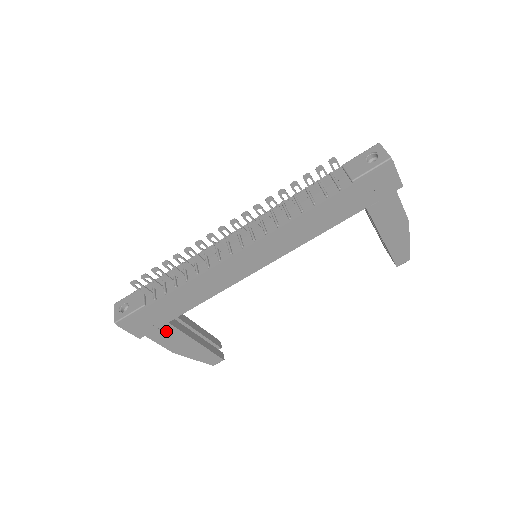
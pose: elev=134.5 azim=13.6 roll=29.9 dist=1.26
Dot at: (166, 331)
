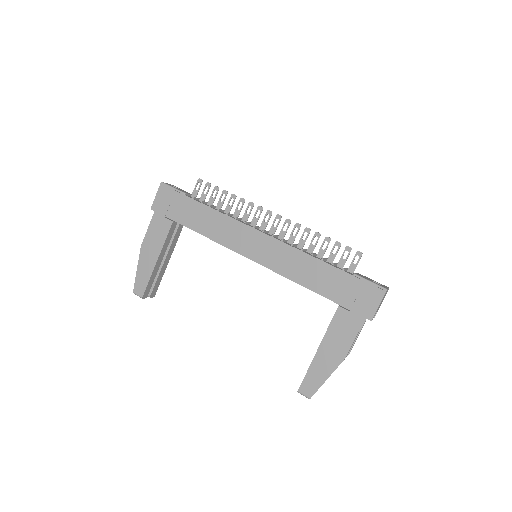
Dot at: (164, 225)
